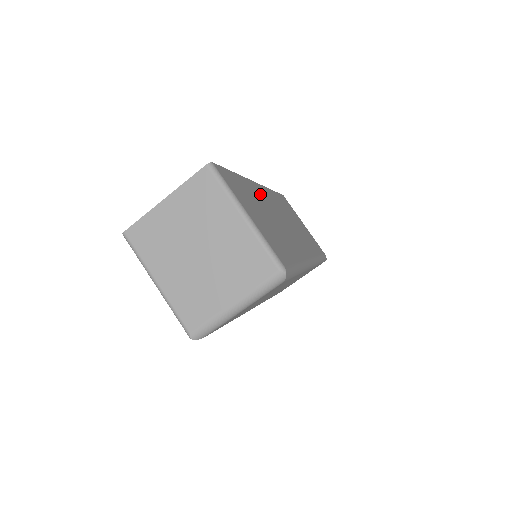
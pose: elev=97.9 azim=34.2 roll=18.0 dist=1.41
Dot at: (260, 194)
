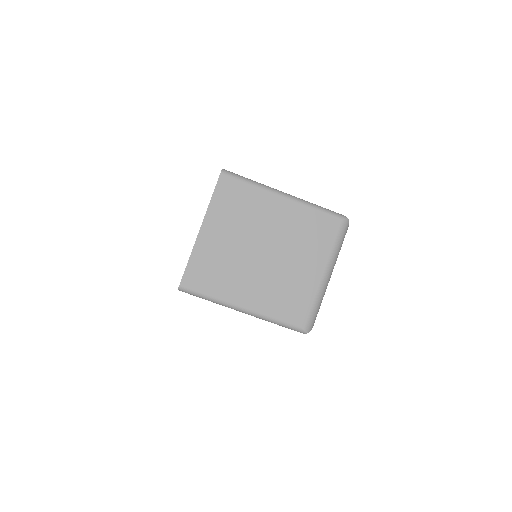
Dot at: occluded
